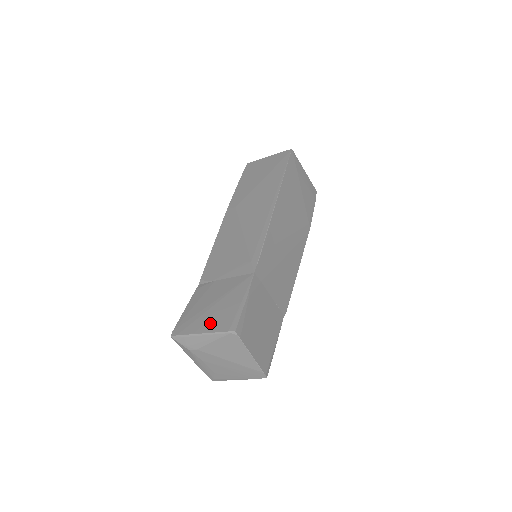
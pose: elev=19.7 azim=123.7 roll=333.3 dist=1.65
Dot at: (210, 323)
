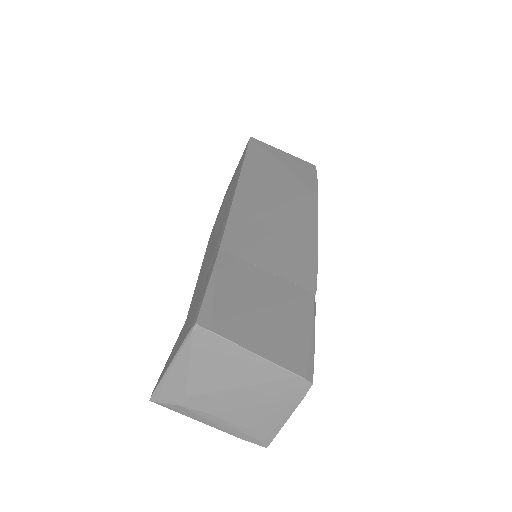
Dot at: (178, 343)
